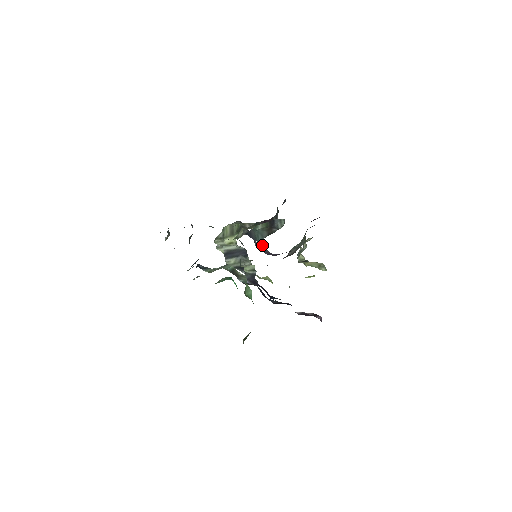
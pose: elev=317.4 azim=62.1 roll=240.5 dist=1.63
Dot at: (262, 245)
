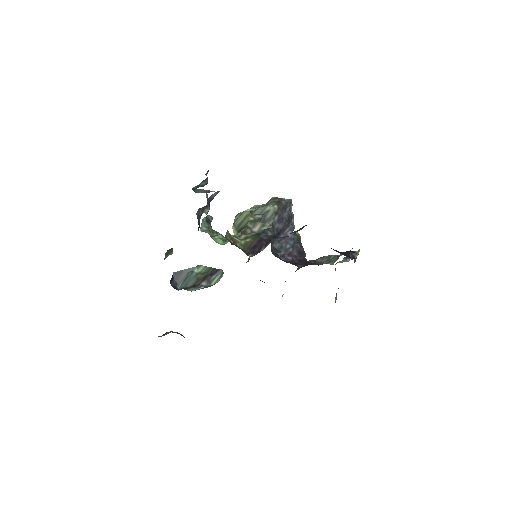
Dot at: (294, 237)
